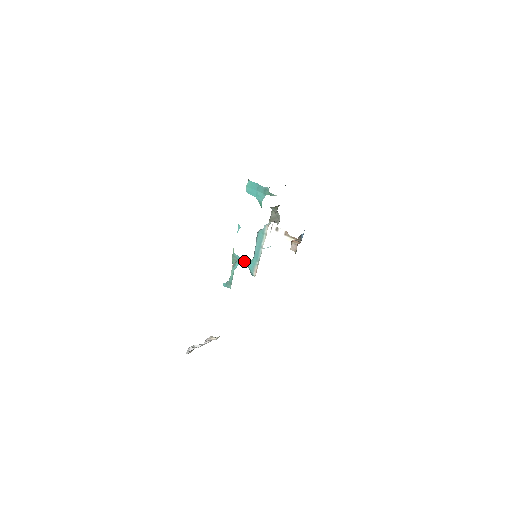
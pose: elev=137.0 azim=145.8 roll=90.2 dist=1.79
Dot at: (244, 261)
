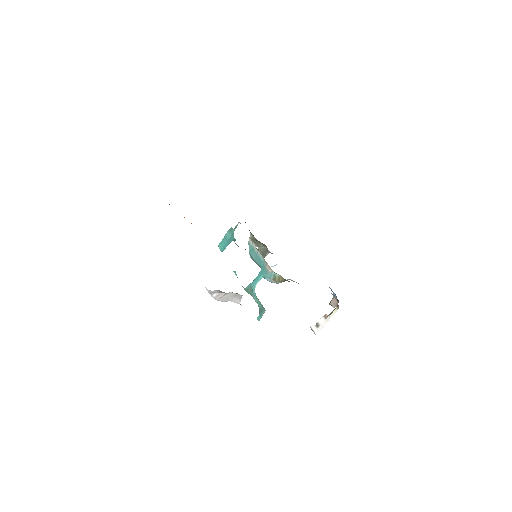
Dot at: (256, 278)
